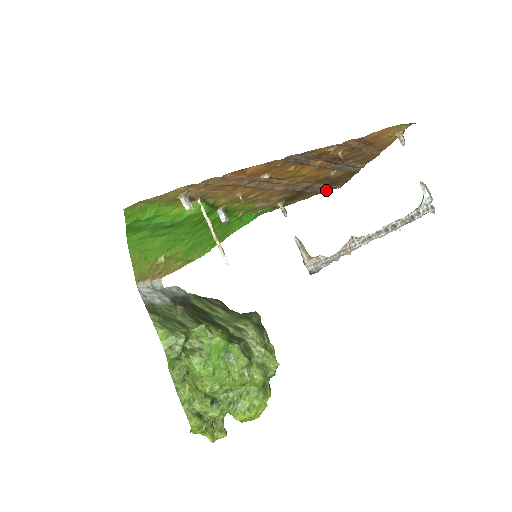
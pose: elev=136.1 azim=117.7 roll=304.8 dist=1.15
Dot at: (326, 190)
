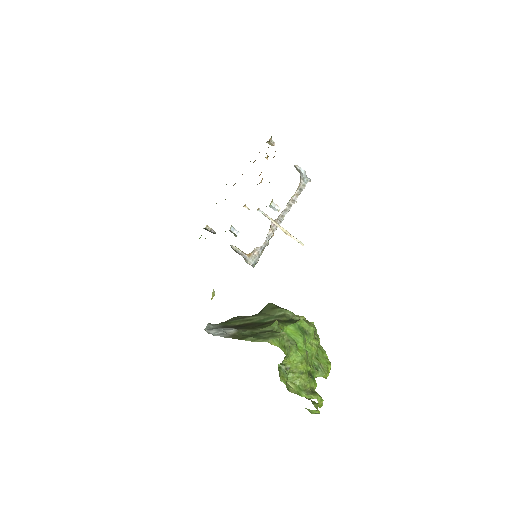
Dot at: occluded
